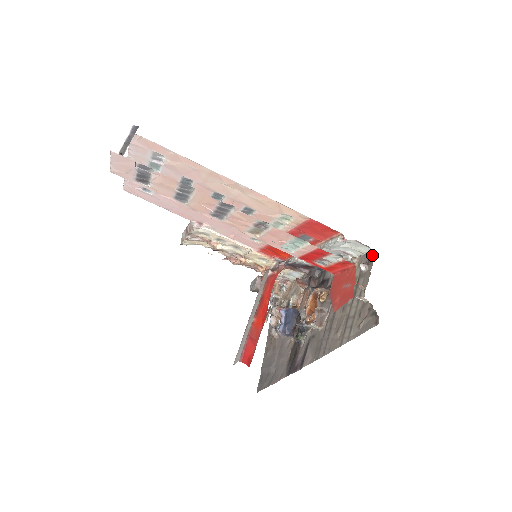
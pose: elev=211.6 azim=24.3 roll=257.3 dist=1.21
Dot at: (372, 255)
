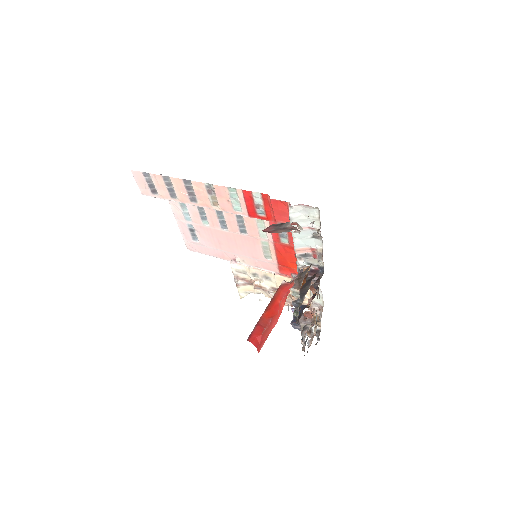
Dot at: (318, 214)
